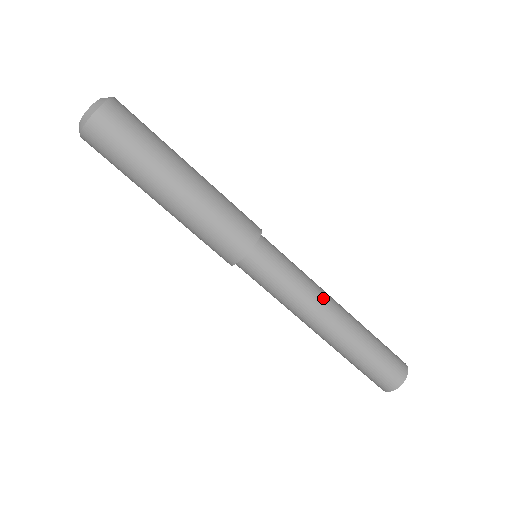
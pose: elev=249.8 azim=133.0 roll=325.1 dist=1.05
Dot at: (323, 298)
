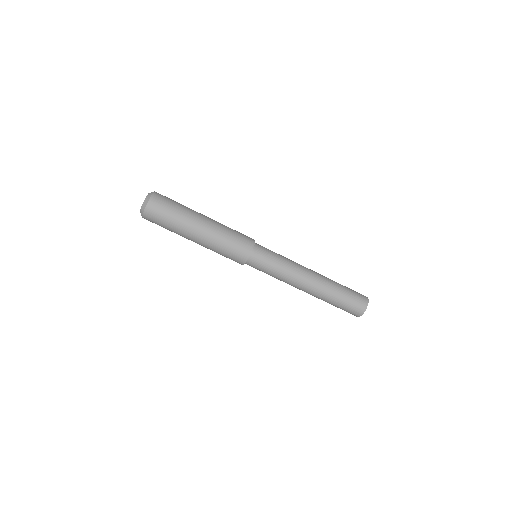
Dot at: (298, 280)
